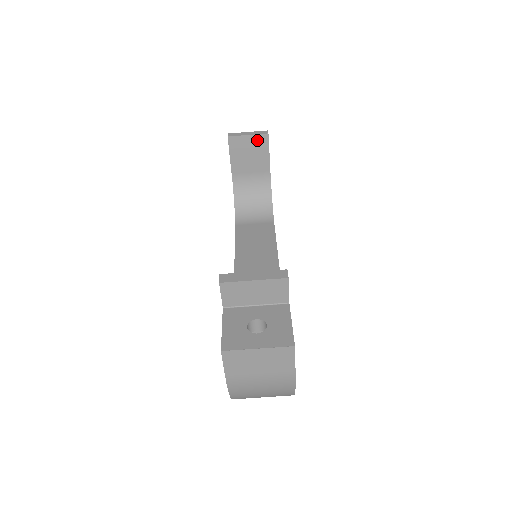
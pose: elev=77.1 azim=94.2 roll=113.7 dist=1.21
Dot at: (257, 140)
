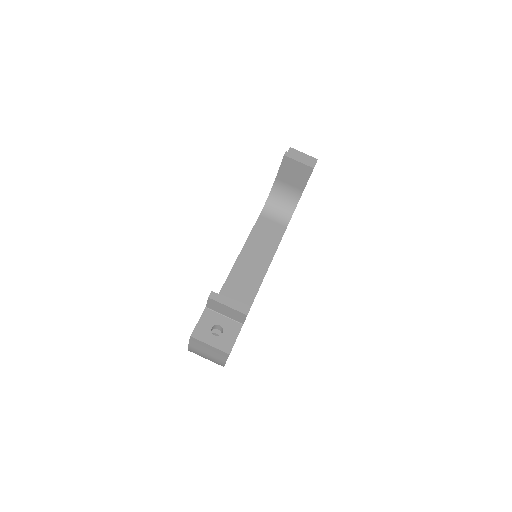
Dot at: (304, 168)
